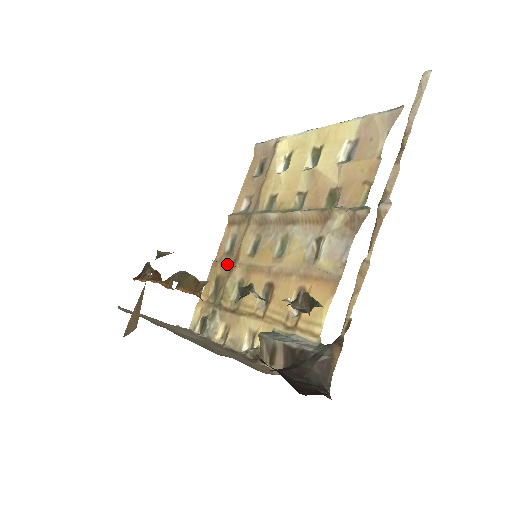
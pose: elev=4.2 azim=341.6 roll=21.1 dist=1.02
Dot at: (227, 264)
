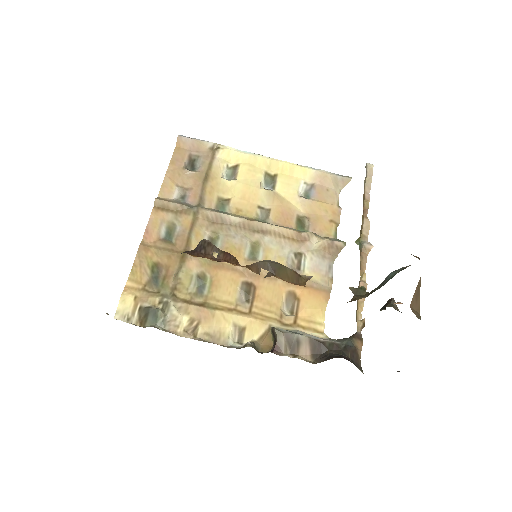
Dot at: (171, 252)
